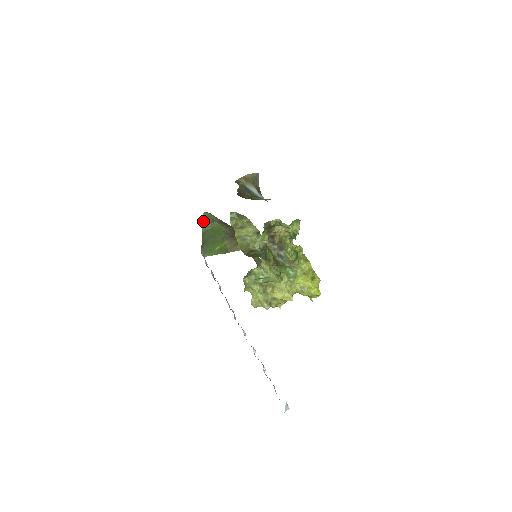
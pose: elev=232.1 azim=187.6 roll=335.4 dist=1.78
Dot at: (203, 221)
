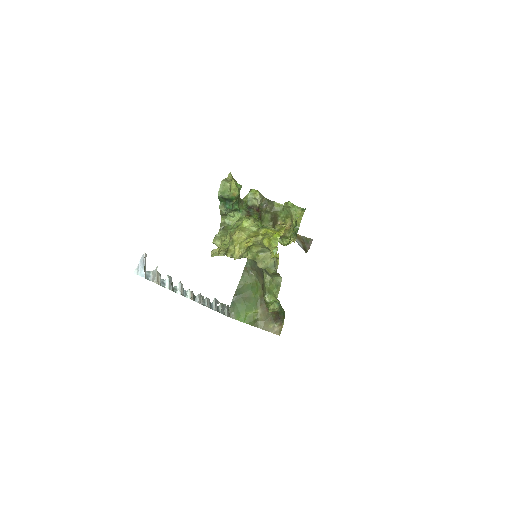
Dot at: (244, 270)
